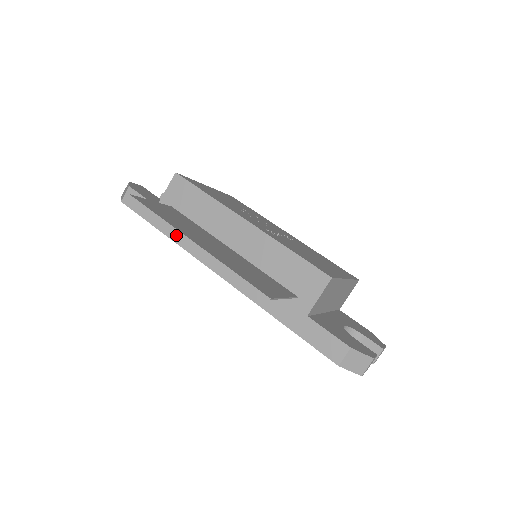
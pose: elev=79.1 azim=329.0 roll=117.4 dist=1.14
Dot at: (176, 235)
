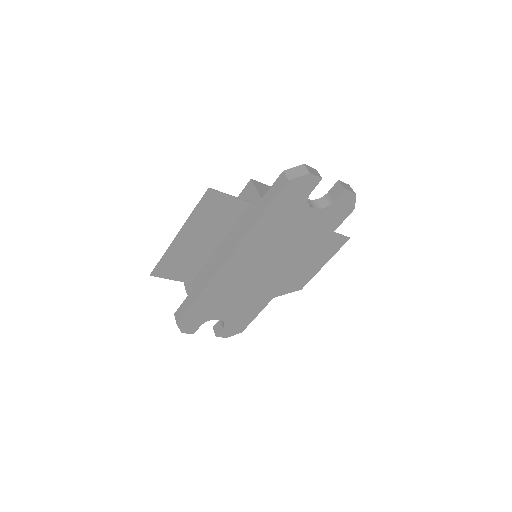
Dot at: (202, 286)
